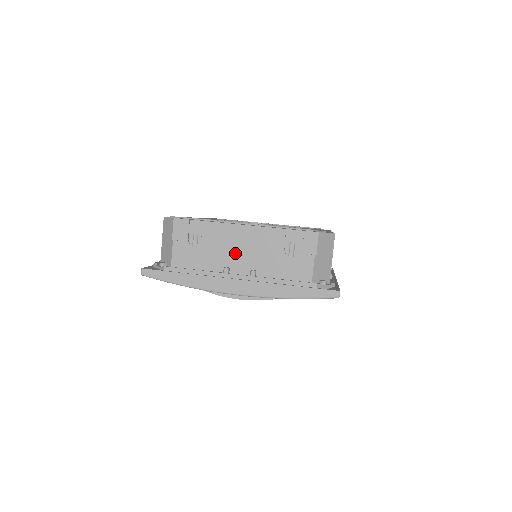
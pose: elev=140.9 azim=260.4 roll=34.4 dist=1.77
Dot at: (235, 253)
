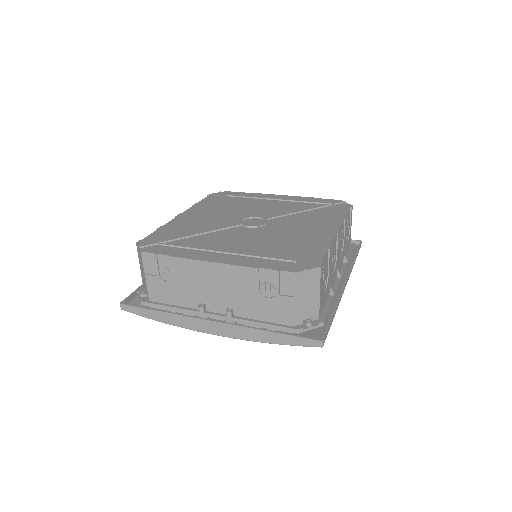
Dot at: (208, 290)
